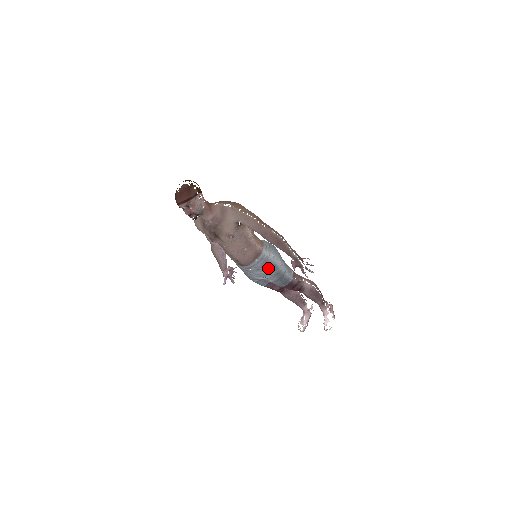
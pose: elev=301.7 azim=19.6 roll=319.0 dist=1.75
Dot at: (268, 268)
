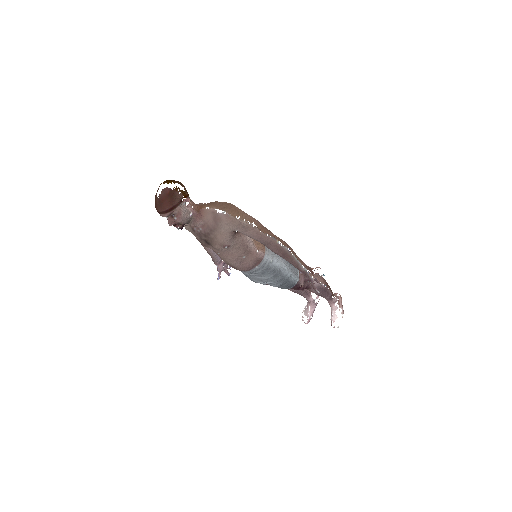
Dot at: (270, 274)
